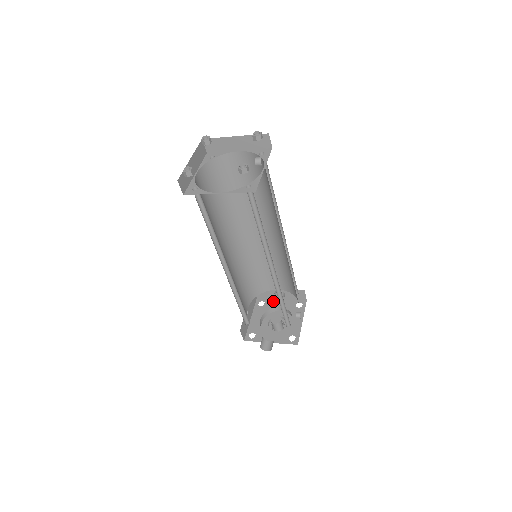
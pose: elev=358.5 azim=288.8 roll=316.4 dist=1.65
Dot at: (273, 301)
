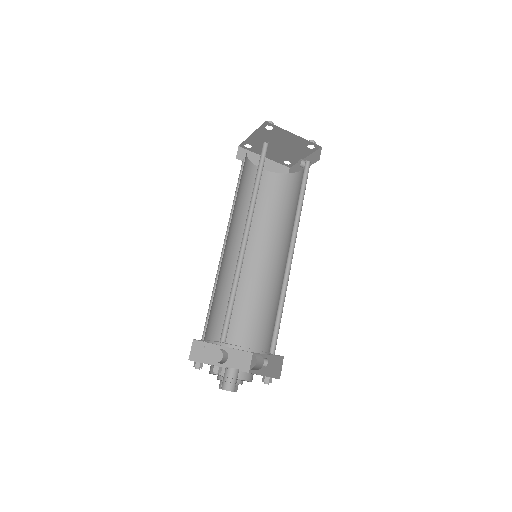
Dot at: (211, 364)
